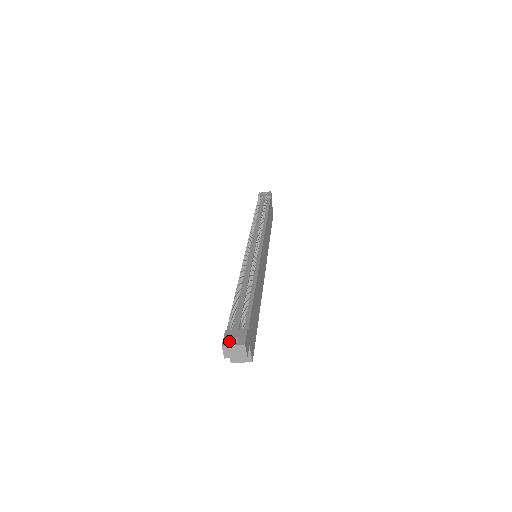
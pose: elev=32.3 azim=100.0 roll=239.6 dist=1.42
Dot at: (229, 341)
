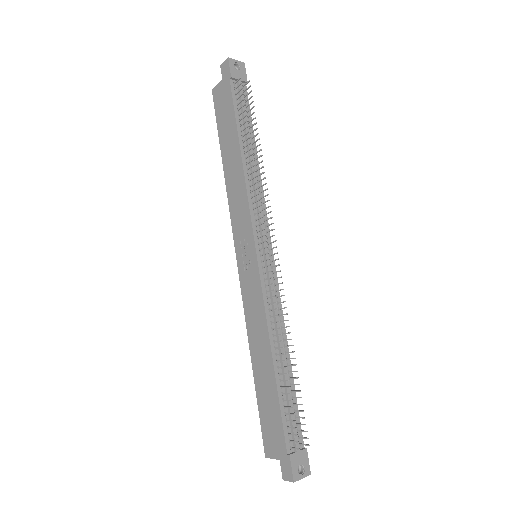
Dot at: (298, 473)
